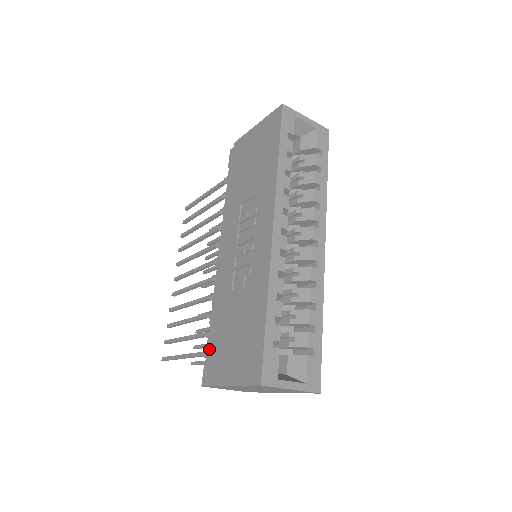
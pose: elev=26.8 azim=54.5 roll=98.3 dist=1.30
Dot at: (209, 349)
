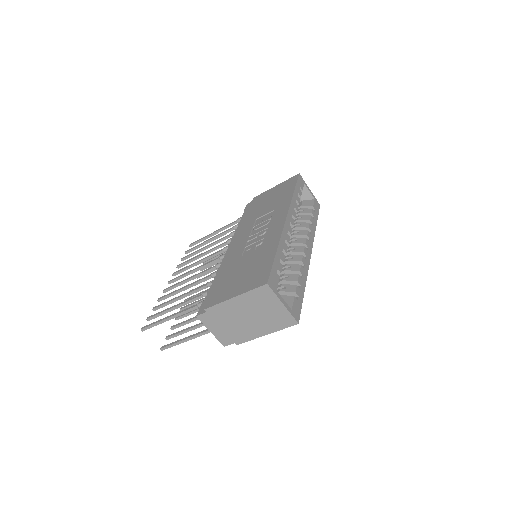
Dot at: (209, 294)
